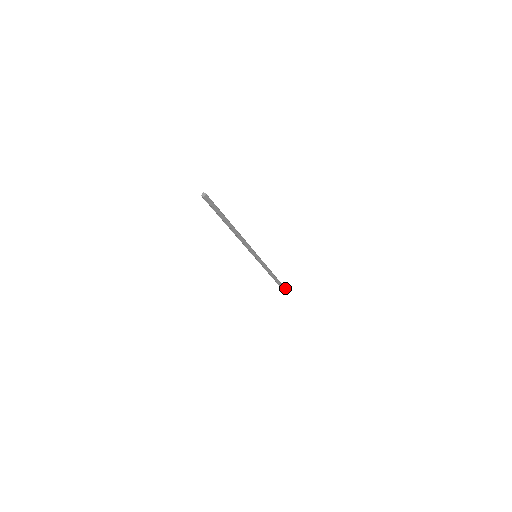
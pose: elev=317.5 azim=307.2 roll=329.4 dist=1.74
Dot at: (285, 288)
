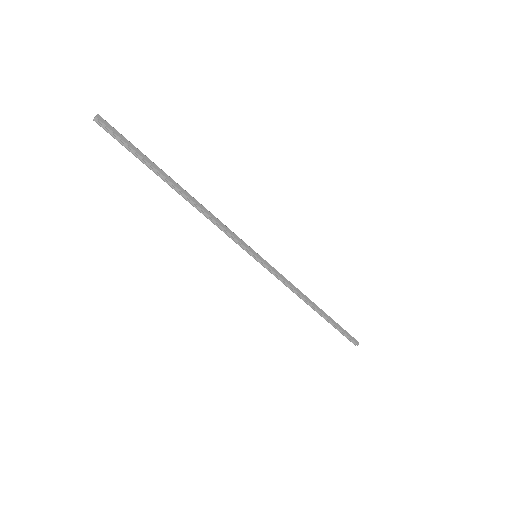
Dot at: (347, 333)
